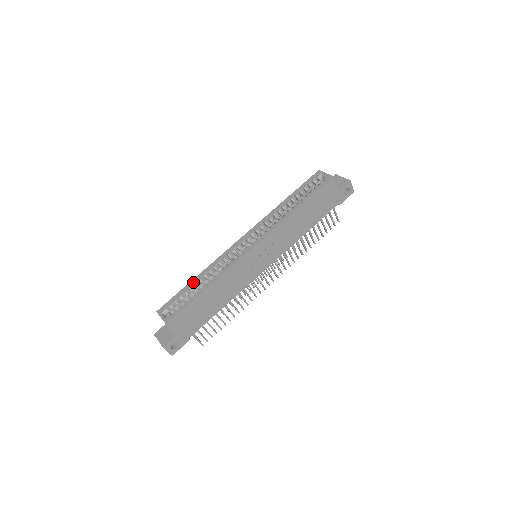
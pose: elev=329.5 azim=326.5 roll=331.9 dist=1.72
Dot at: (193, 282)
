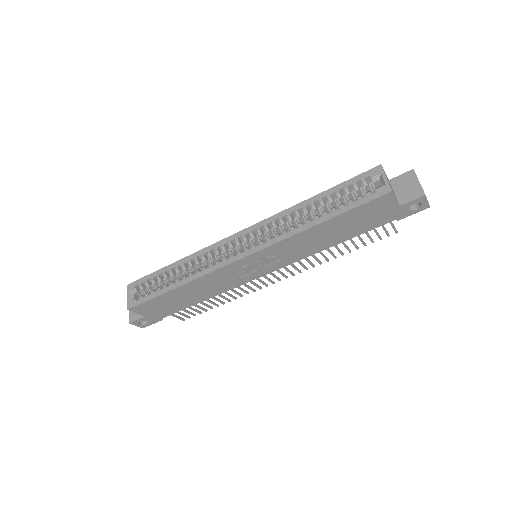
Dot at: (169, 268)
